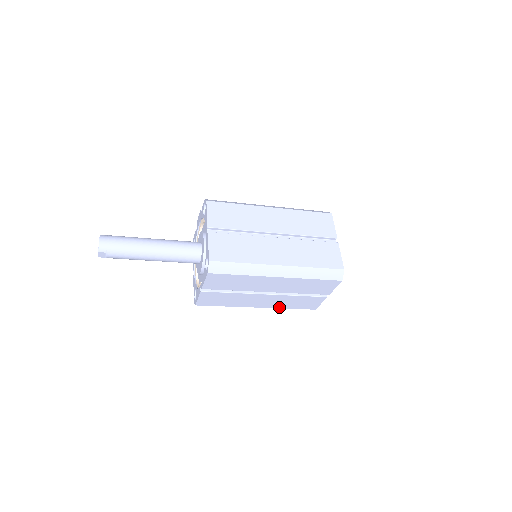
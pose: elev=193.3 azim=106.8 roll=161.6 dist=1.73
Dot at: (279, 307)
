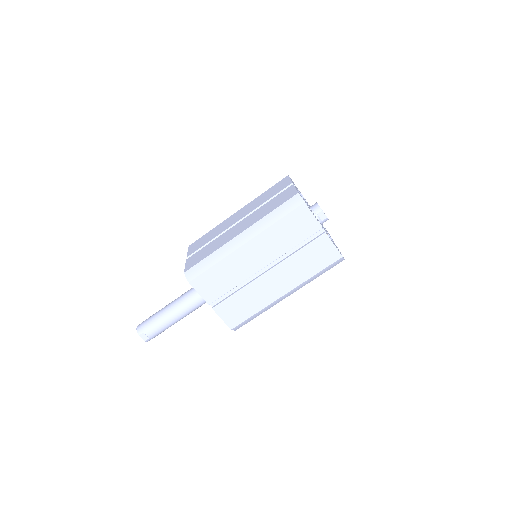
Dot at: (303, 280)
